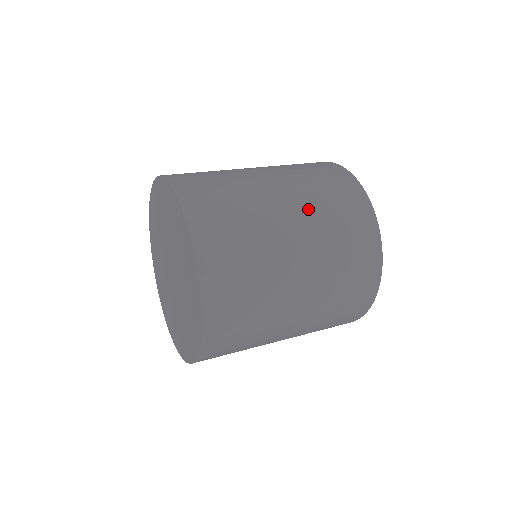
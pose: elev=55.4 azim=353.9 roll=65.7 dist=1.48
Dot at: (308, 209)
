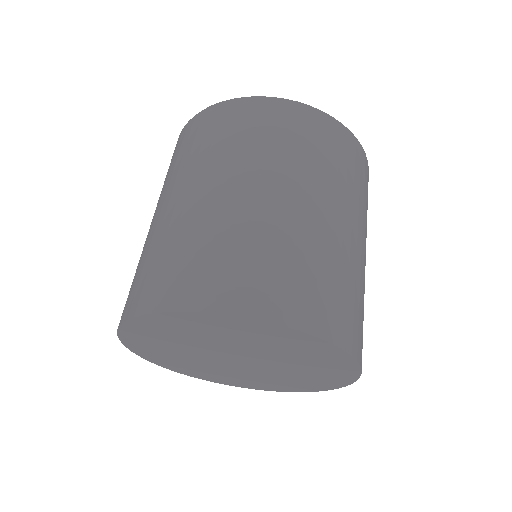
Dot at: (227, 165)
